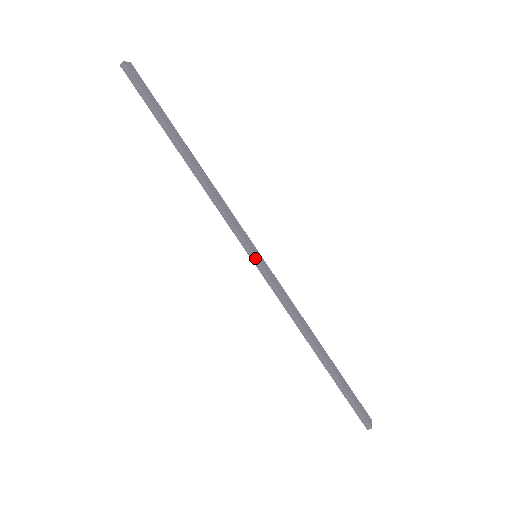
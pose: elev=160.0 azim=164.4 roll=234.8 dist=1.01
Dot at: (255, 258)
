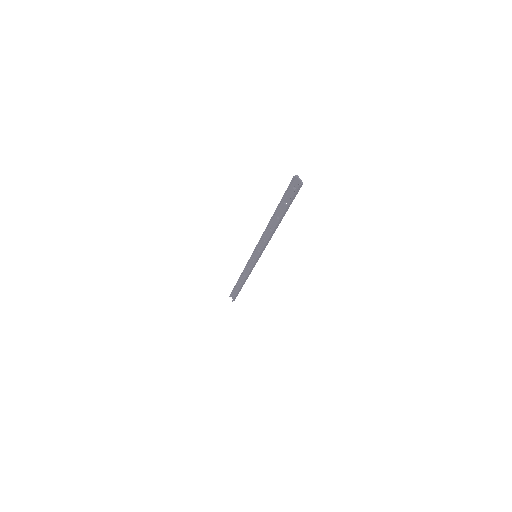
Dot at: (258, 259)
